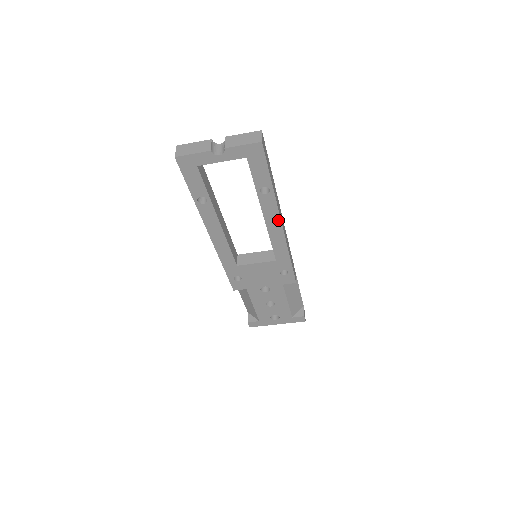
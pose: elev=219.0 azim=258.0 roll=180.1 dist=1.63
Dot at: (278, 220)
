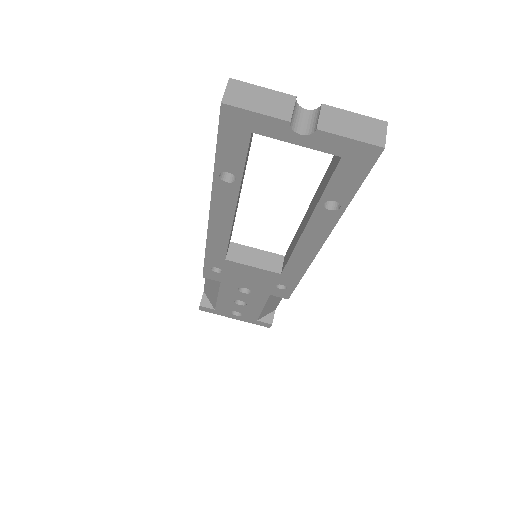
Dot at: (320, 241)
